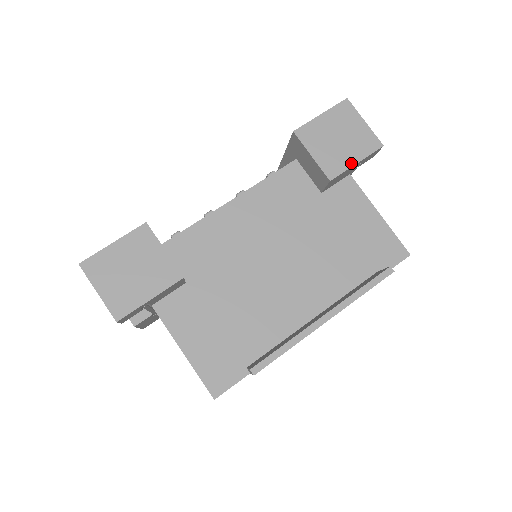
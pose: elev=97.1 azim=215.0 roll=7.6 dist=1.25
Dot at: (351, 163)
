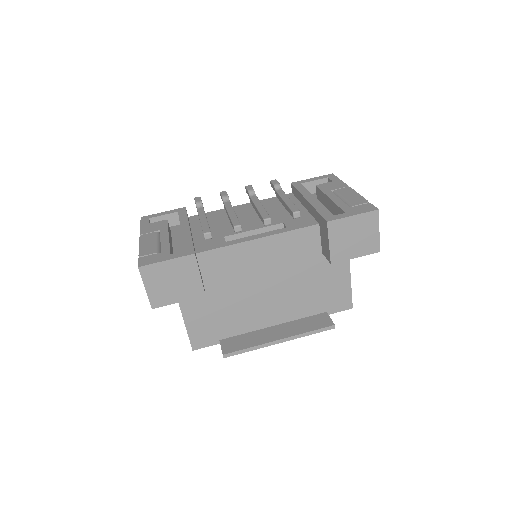
Dot at: (352, 257)
